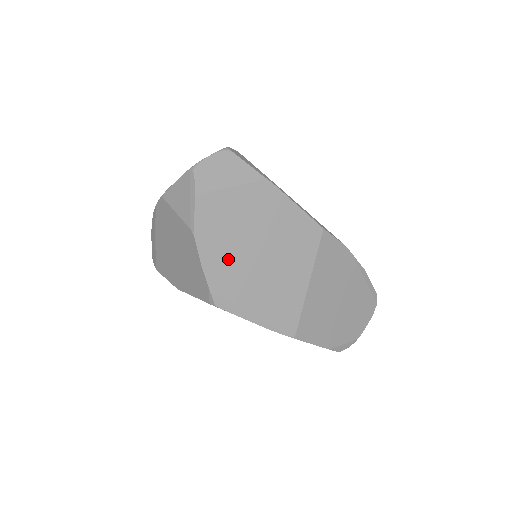
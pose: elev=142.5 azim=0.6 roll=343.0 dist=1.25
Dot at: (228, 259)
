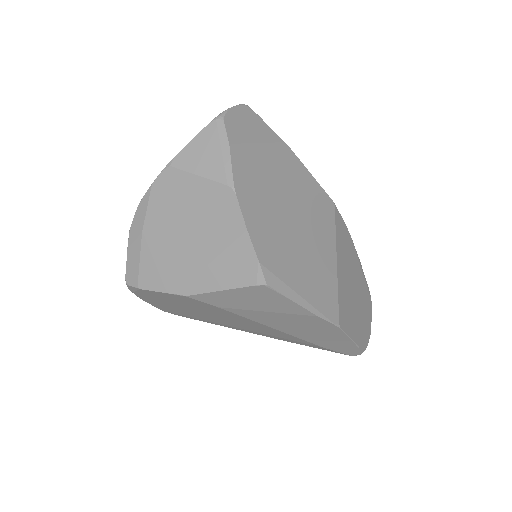
Dot at: (269, 225)
